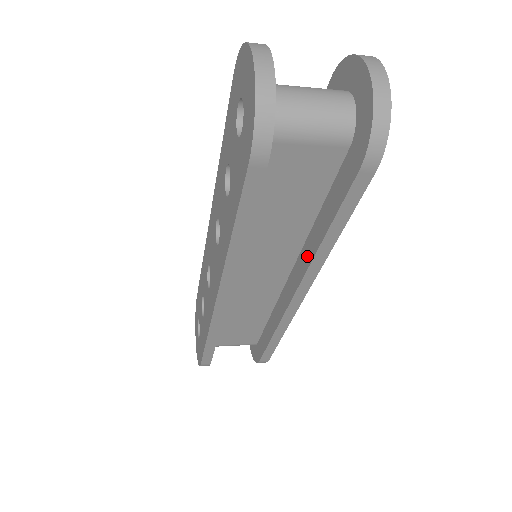
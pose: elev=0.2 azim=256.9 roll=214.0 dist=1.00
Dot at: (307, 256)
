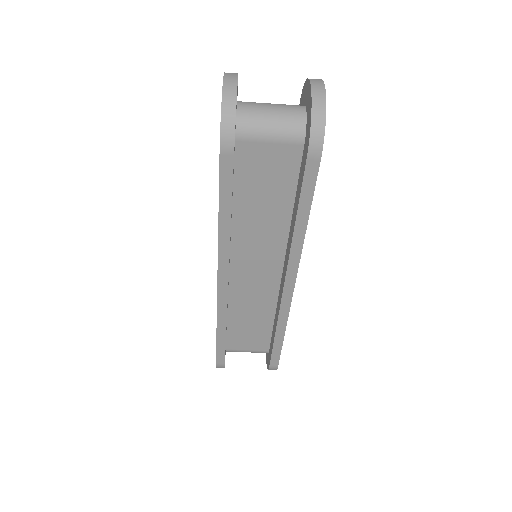
Dot at: (289, 246)
